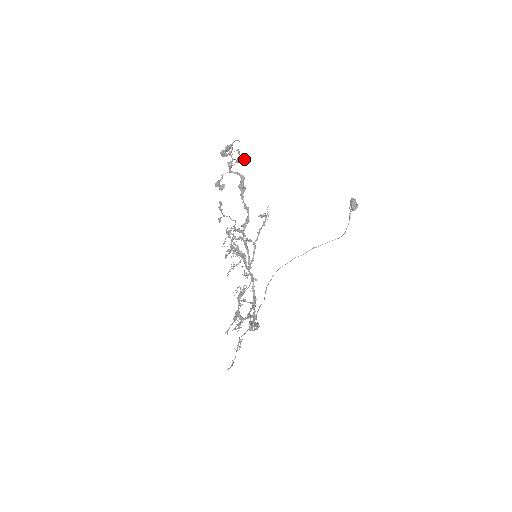
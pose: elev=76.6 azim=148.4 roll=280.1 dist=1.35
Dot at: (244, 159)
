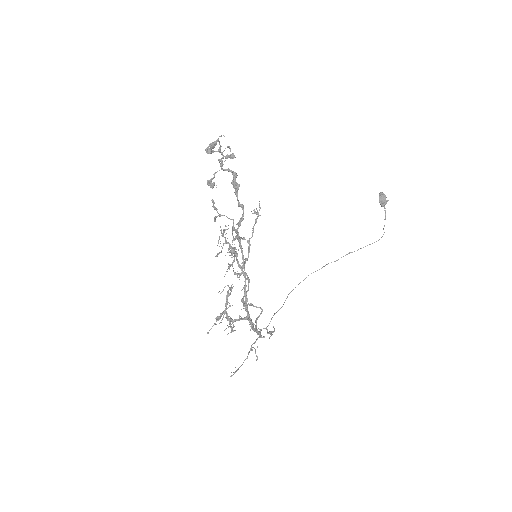
Dot at: (233, 155)
